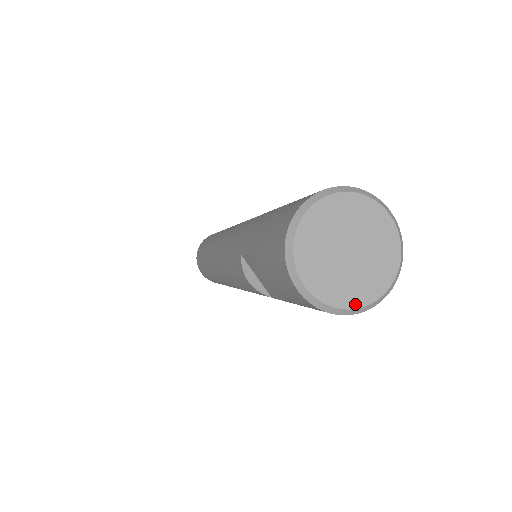
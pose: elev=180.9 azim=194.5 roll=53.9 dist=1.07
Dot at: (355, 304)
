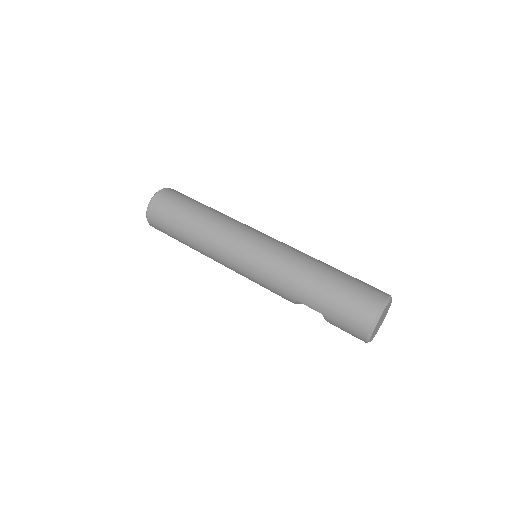
Dot at: occluded
